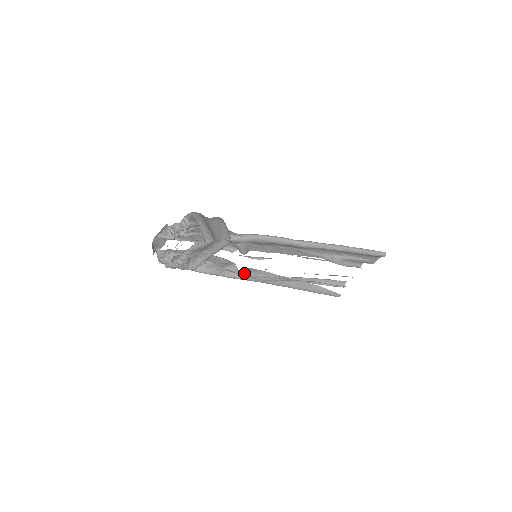
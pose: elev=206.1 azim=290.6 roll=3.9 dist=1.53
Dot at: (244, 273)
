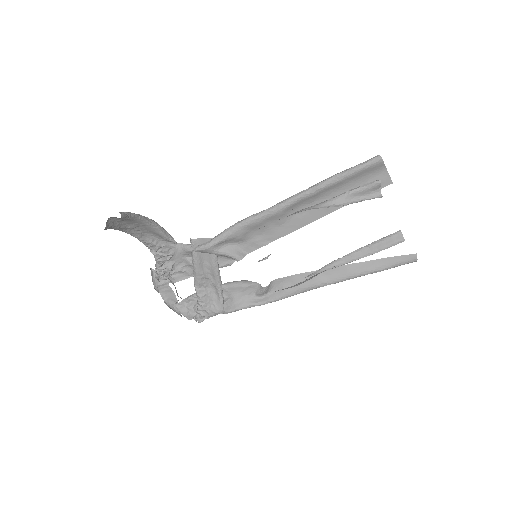
Dot at: (278, 290)
